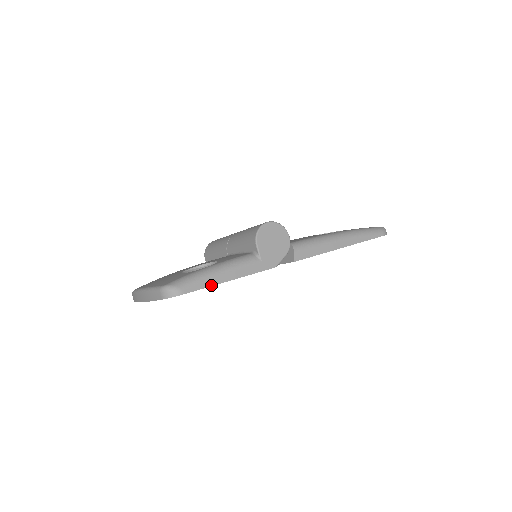
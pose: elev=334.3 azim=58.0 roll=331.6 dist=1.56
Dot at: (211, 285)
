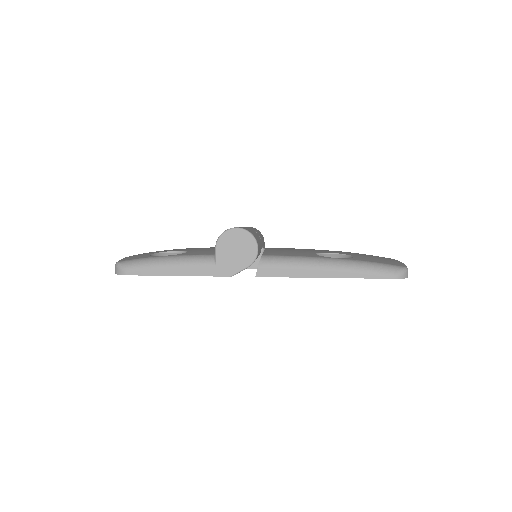
Dot at: (156, 274)
